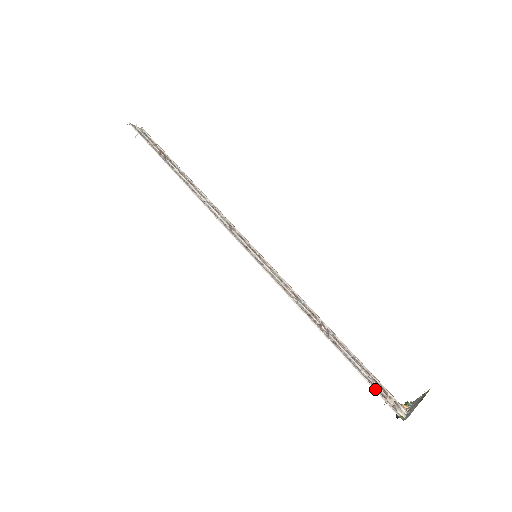
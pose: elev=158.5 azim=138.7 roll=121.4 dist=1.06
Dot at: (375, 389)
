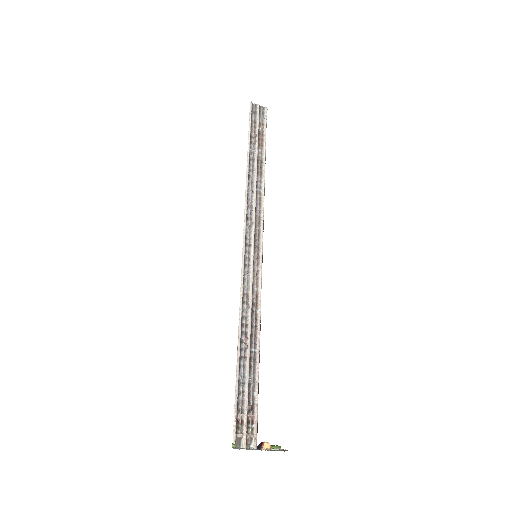
Dot at: (235, 411)
